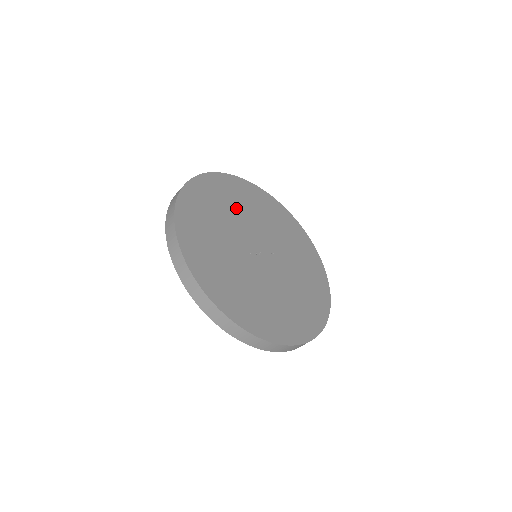
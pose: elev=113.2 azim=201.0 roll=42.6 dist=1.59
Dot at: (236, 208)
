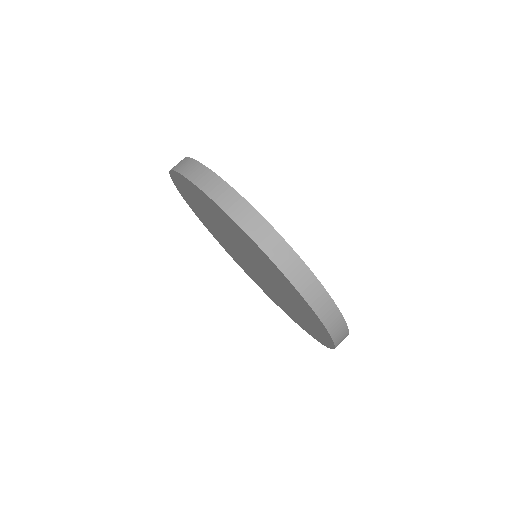
Dot at: occluded
